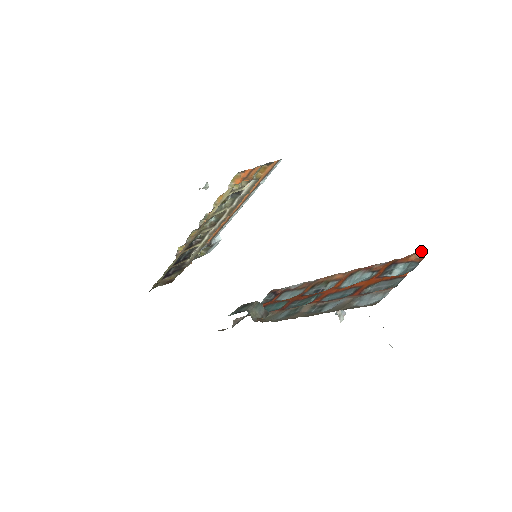
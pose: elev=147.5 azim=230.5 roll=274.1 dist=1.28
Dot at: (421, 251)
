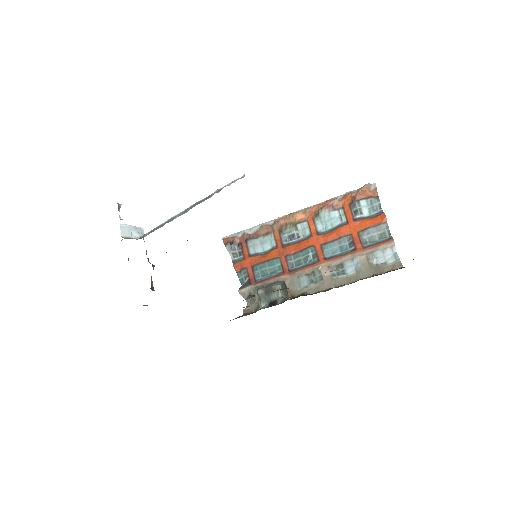
Dot at: (370, 184)
